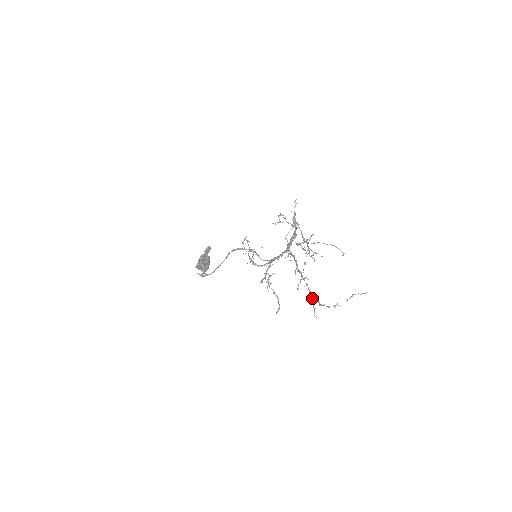
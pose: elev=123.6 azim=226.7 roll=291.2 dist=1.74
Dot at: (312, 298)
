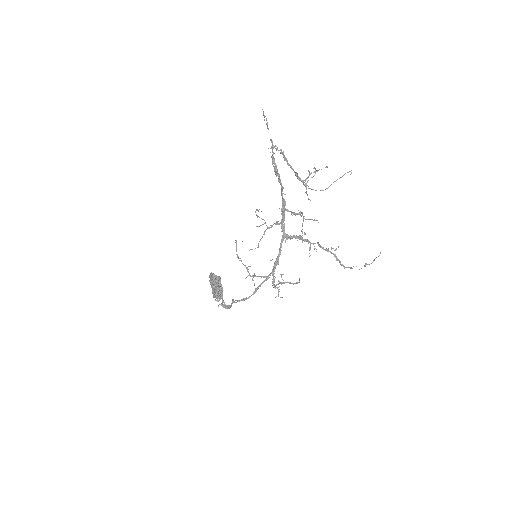
Dot at: (327, 249)
